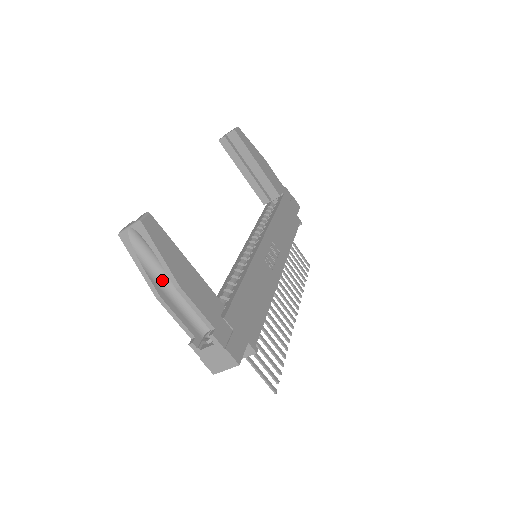
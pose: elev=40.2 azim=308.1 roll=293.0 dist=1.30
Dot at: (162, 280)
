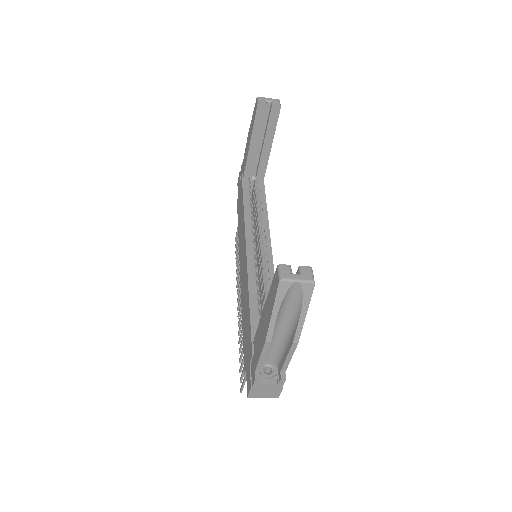
Dot at: (275, 324)
